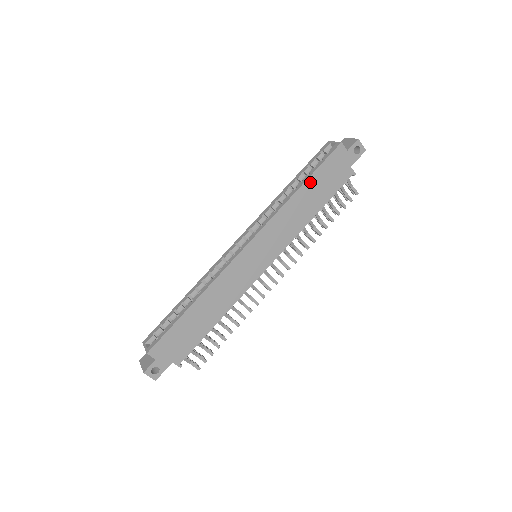
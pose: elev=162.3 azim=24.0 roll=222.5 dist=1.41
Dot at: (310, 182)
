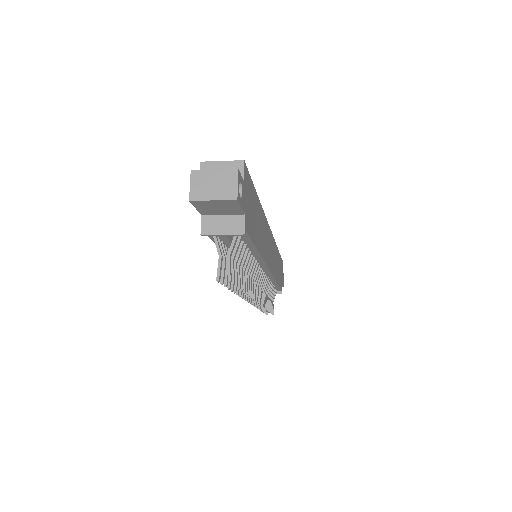
Dot at: (279, 256)
